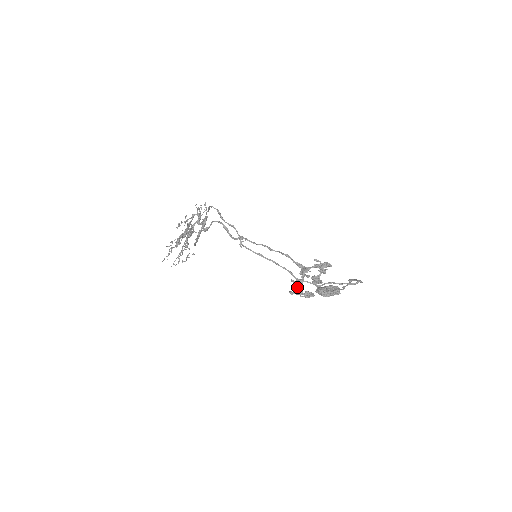
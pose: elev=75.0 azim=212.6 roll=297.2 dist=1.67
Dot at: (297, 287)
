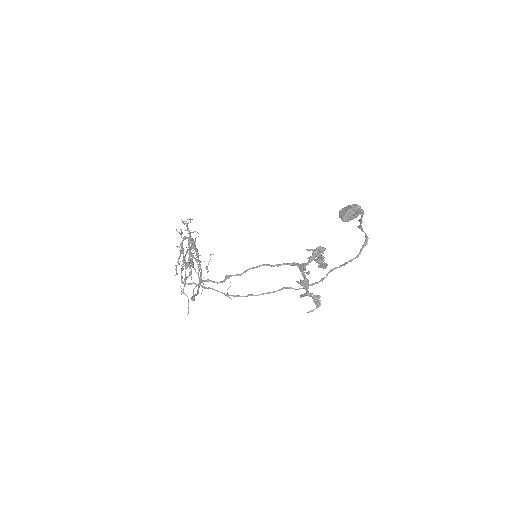
Dot at: (305, 288)
